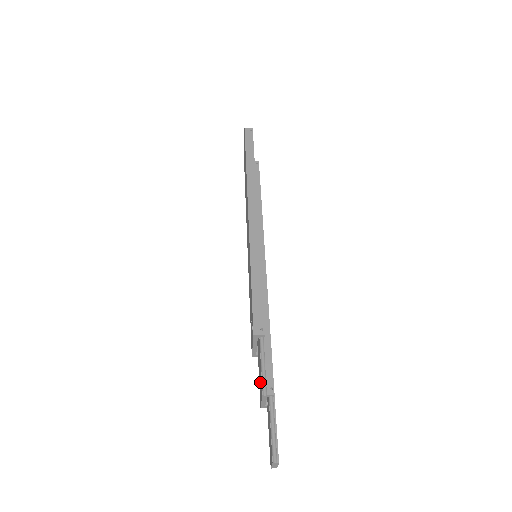
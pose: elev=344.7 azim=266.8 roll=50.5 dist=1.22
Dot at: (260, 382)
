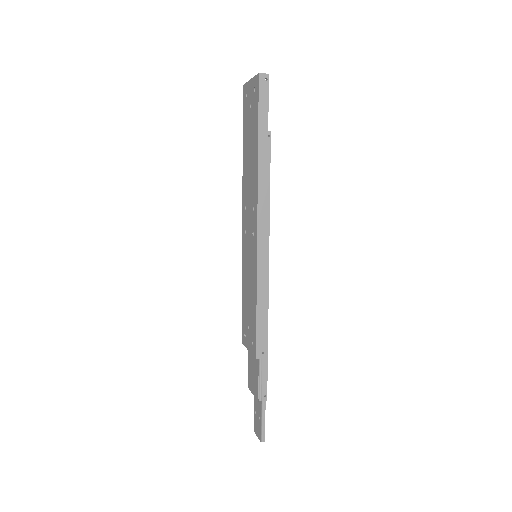
Dot at: (253, 380)
